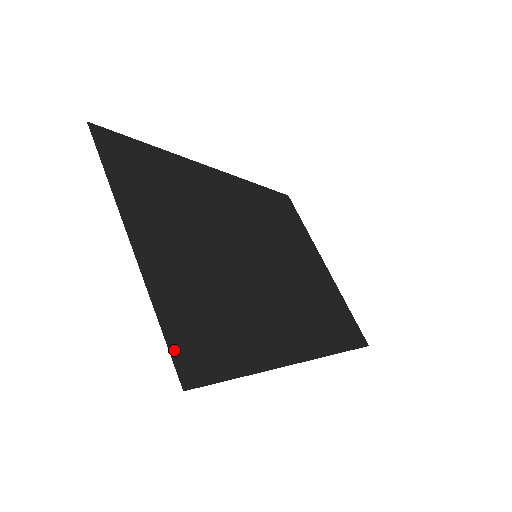
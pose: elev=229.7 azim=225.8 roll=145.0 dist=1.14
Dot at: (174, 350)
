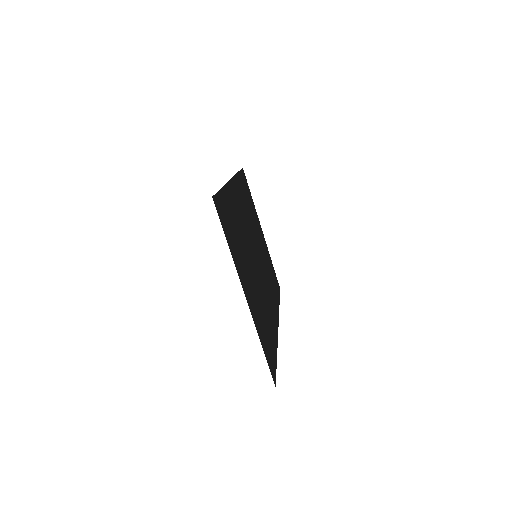
Dot at: (269, 365)
